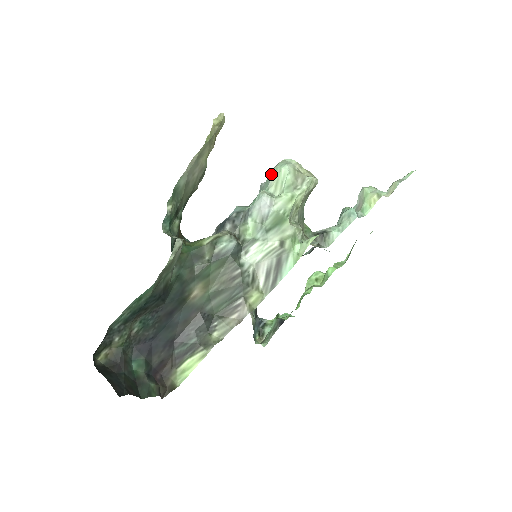
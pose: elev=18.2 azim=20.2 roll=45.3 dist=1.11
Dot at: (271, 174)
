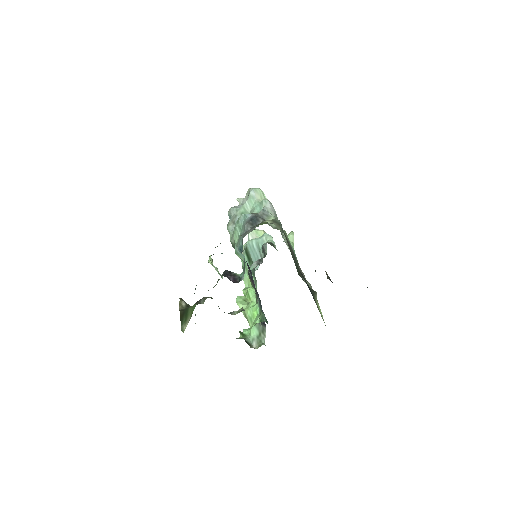
Dot at: (253, 193)
